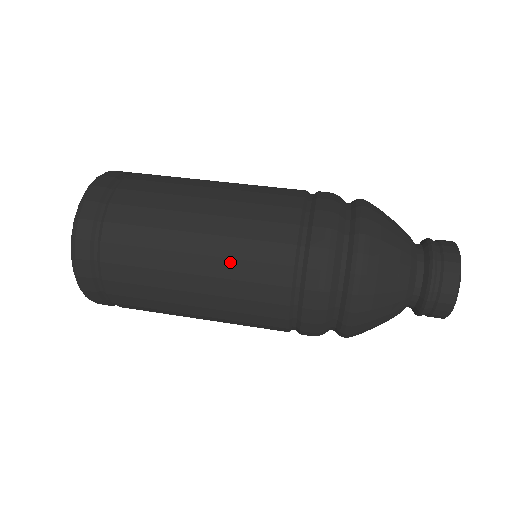
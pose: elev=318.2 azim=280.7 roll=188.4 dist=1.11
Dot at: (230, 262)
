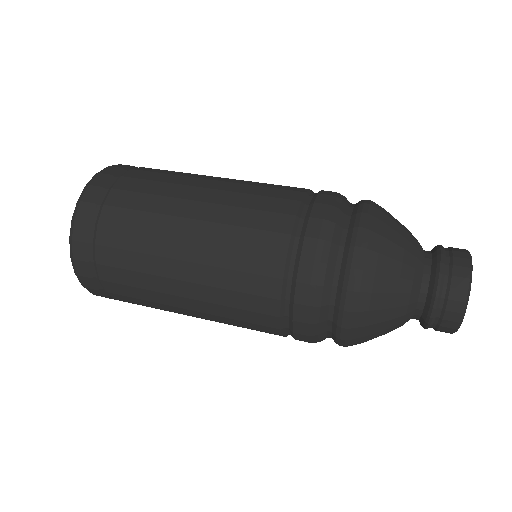
Dot at: (239, 195)
